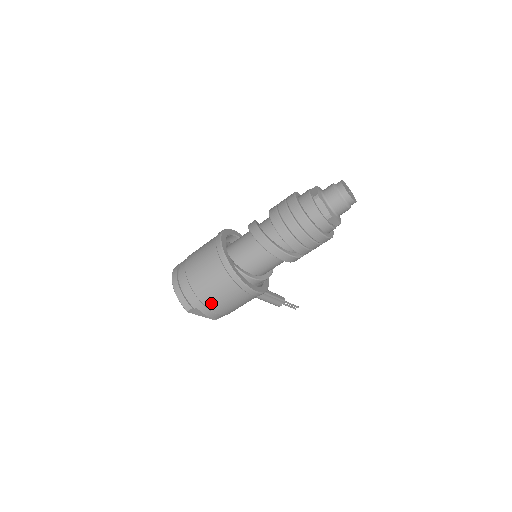
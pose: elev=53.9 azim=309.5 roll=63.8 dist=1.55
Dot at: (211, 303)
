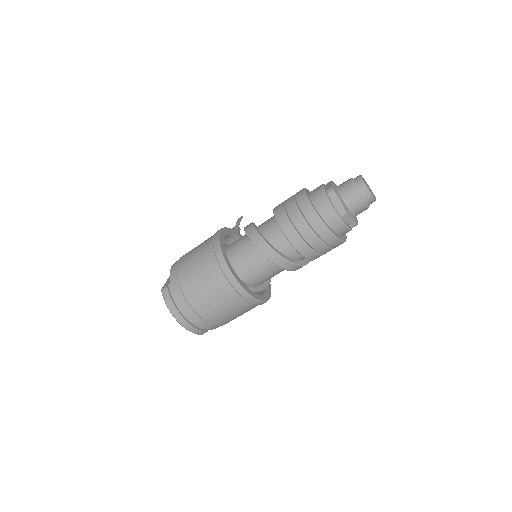
Dot at: (228, 322)
